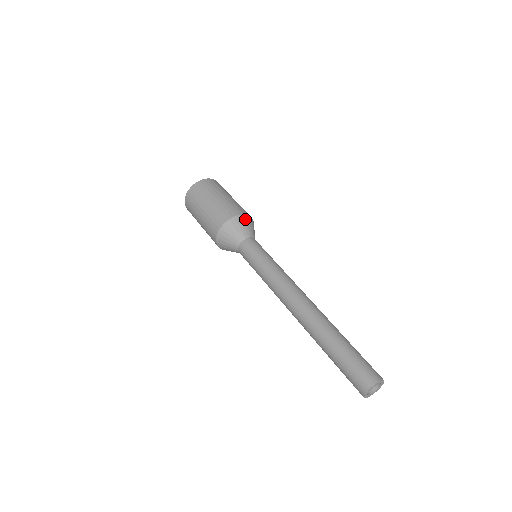
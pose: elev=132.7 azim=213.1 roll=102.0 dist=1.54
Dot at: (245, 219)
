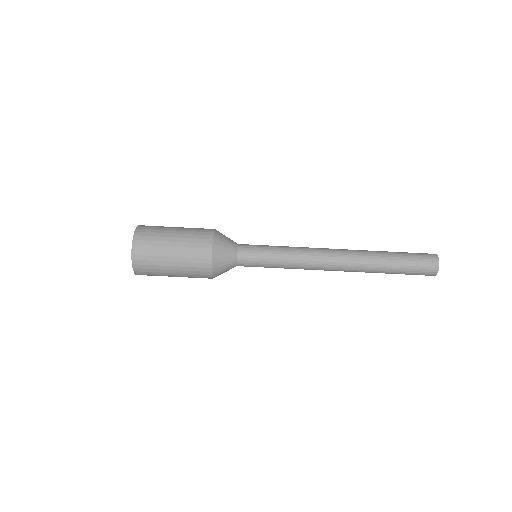
Dot at: (219, 234)
